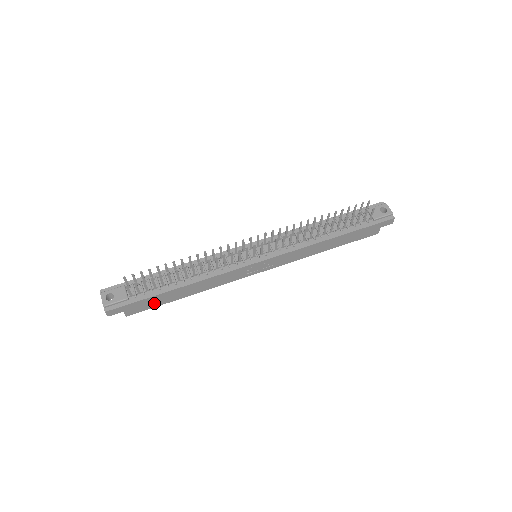
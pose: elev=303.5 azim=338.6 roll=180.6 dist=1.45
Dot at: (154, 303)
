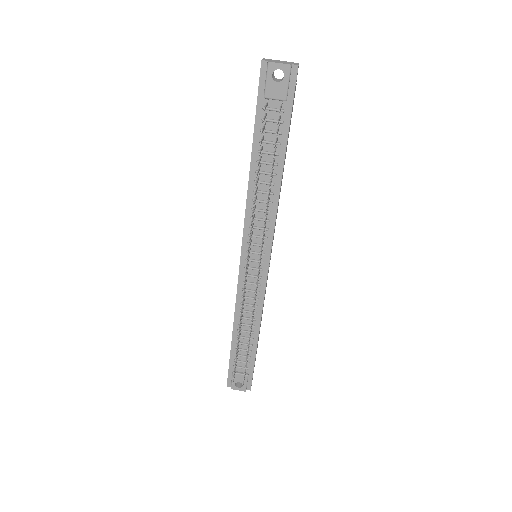
Dot at: occluded
